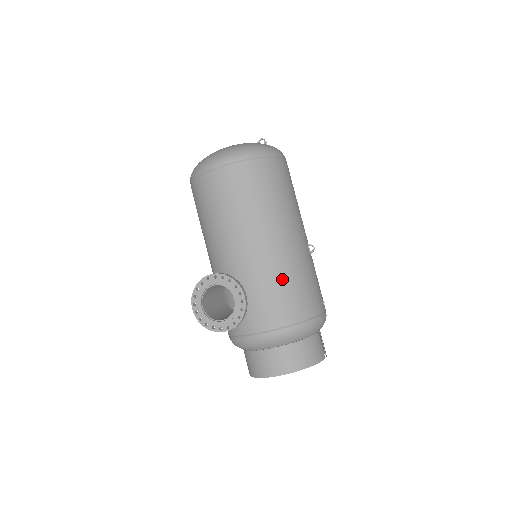
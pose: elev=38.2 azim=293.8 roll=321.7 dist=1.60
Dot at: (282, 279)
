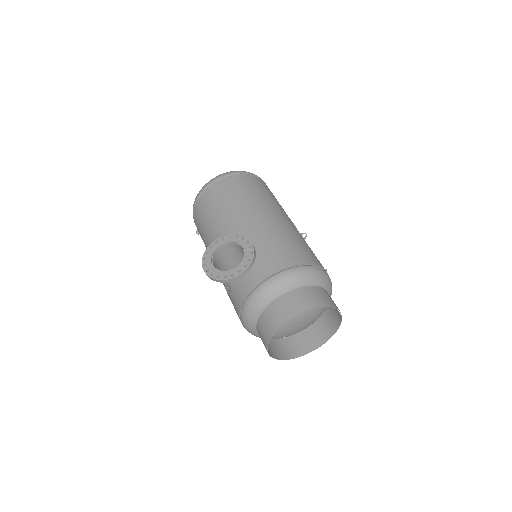
Dot at: (283, 236)
